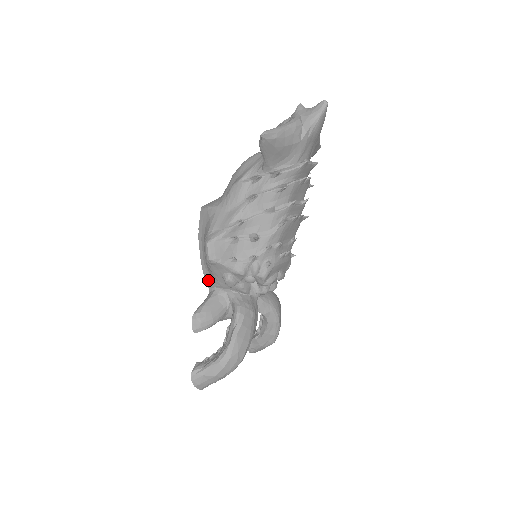
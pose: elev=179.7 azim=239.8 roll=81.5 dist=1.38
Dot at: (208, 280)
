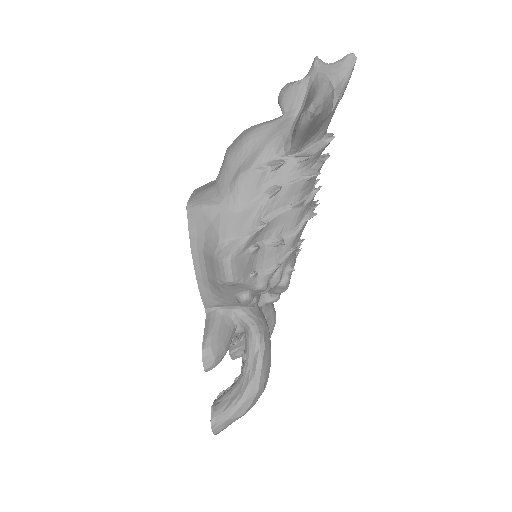
Dot at: (207, 300)
